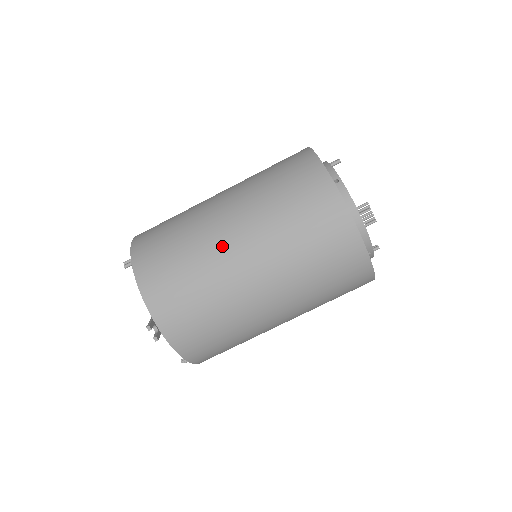
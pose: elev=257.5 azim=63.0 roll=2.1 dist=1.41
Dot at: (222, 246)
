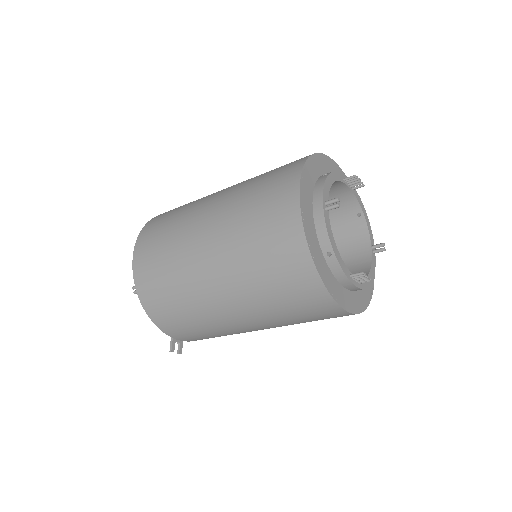
Dot at: (217, 310)
